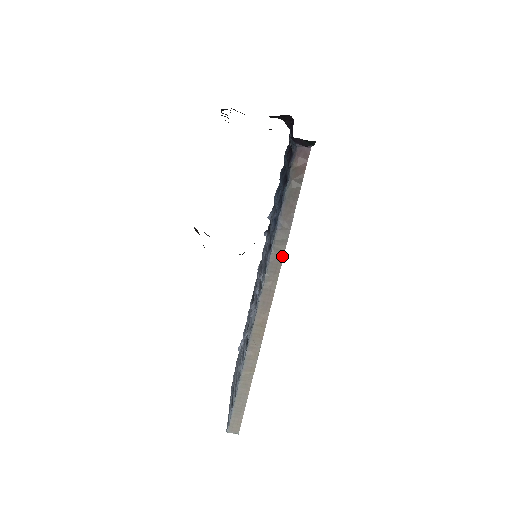
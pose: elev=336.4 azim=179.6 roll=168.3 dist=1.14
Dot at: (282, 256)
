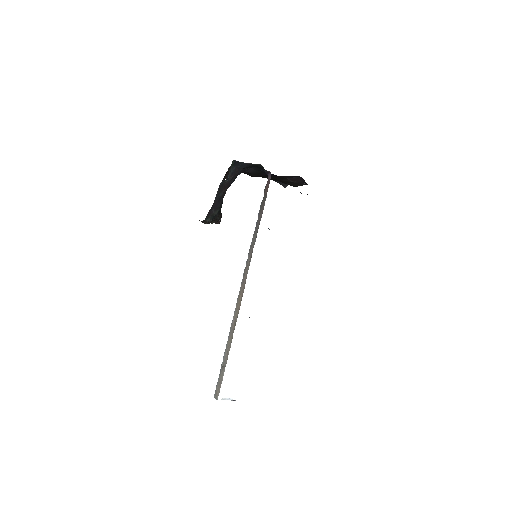
Dot at: occluded
